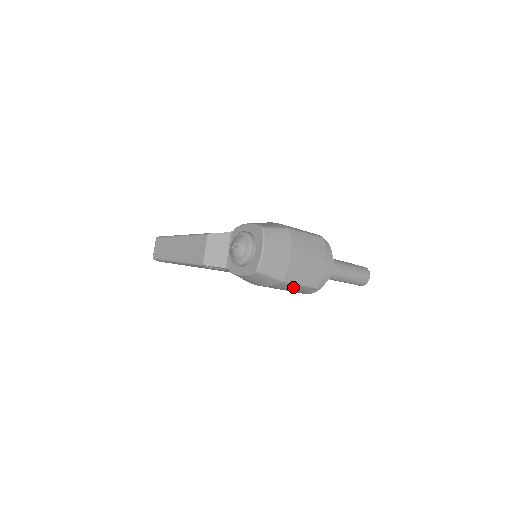
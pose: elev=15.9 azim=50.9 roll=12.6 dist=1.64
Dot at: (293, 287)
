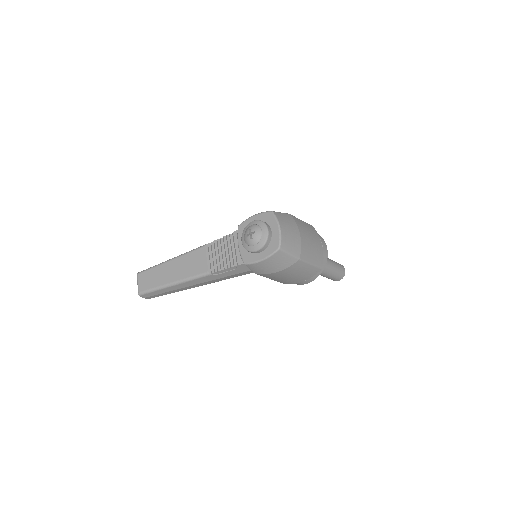
Dot at: (305, 268)
